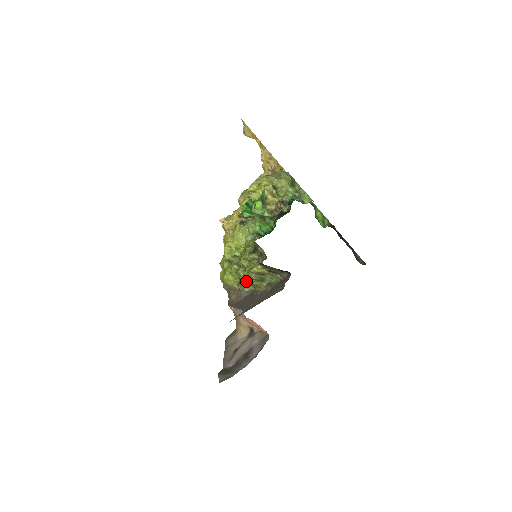
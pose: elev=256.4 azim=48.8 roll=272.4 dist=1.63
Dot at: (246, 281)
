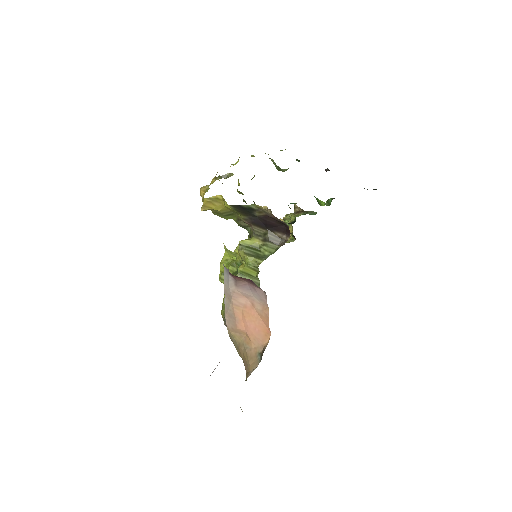
Dot at: (241, 273)
